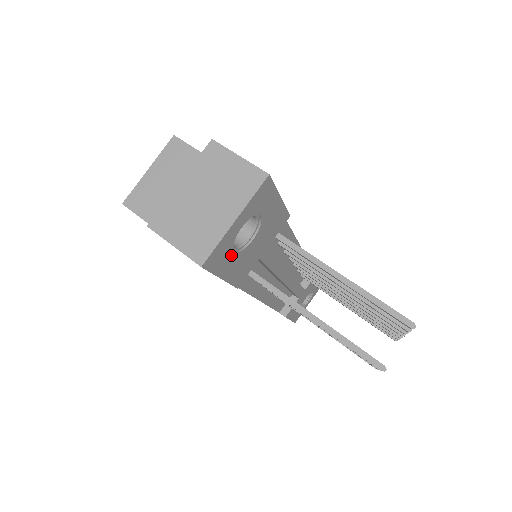
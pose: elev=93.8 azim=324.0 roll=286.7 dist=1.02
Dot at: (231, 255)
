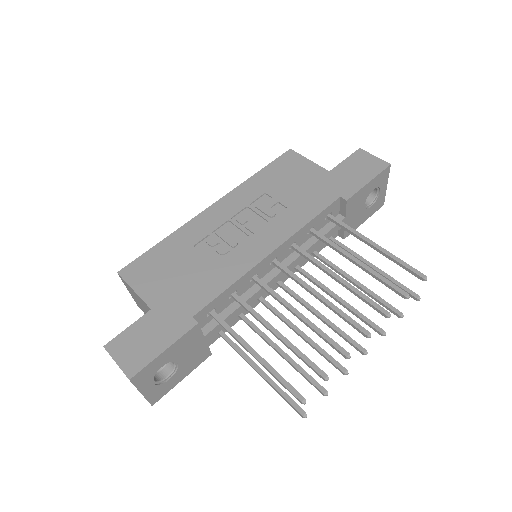
Dot at: (170, 381)
